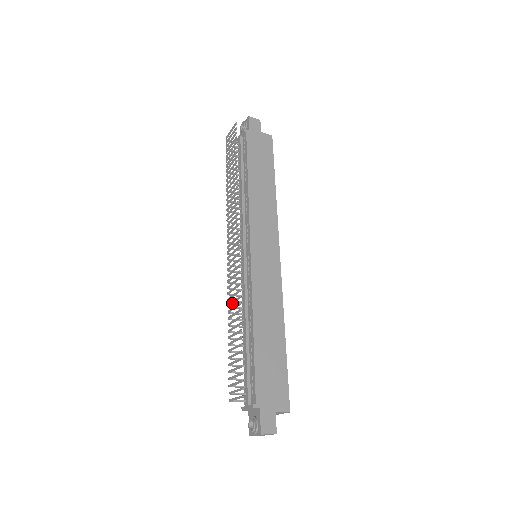
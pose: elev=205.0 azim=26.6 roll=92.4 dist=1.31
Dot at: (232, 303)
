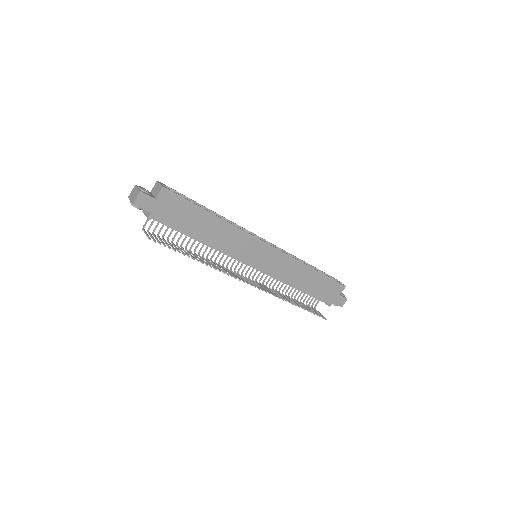
Dot at: (277, 293)
